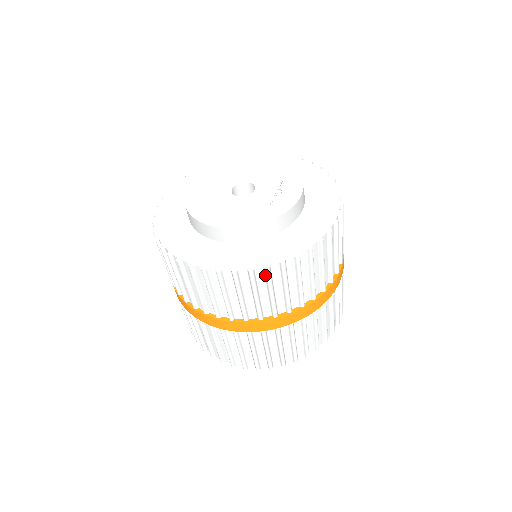
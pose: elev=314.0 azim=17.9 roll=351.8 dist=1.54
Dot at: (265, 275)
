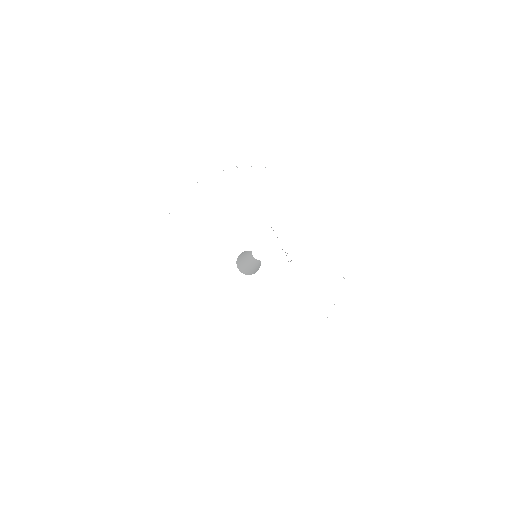
Dot at: occluded
